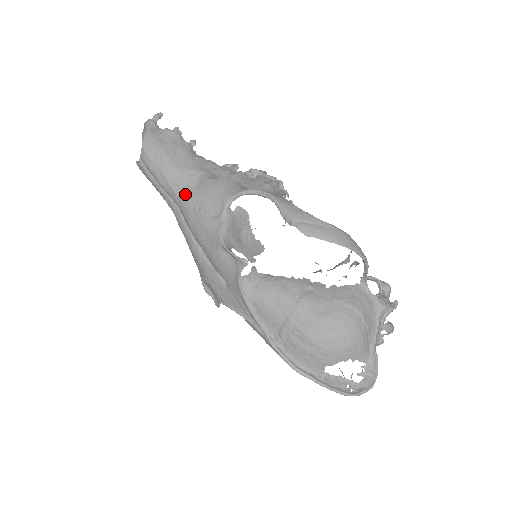
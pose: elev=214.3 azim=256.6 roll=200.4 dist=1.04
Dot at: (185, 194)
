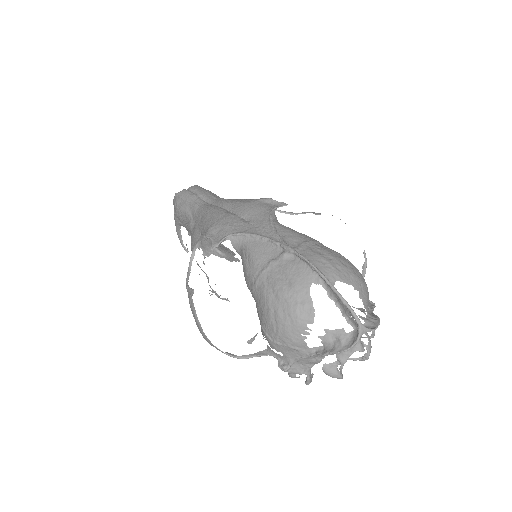
Dot at: occluded
